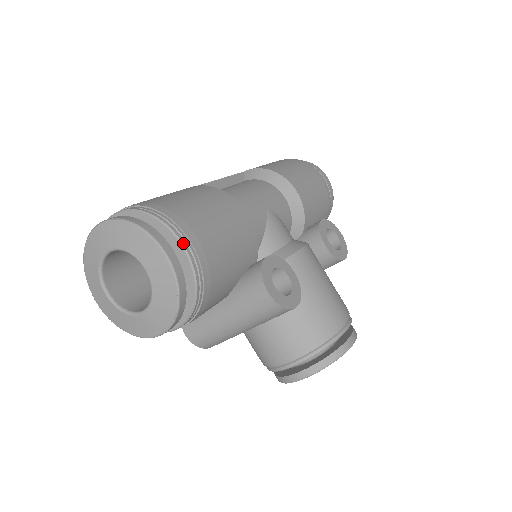
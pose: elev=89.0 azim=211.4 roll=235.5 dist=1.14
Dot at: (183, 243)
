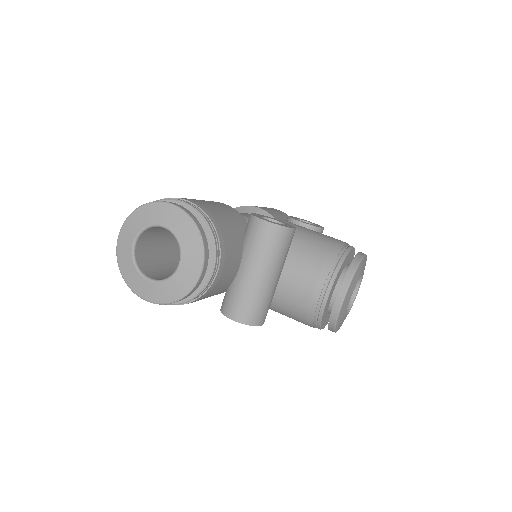
Dot at: (182, 201)
